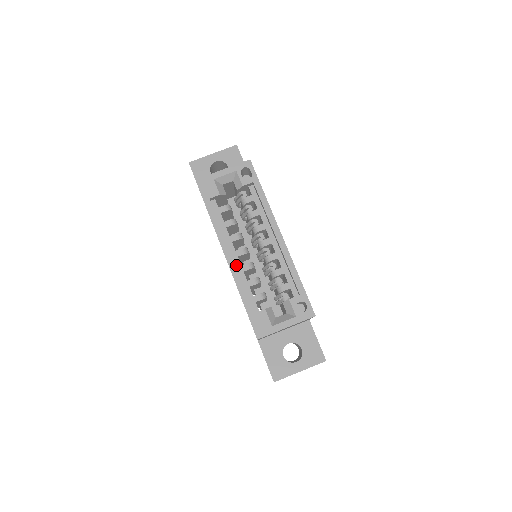
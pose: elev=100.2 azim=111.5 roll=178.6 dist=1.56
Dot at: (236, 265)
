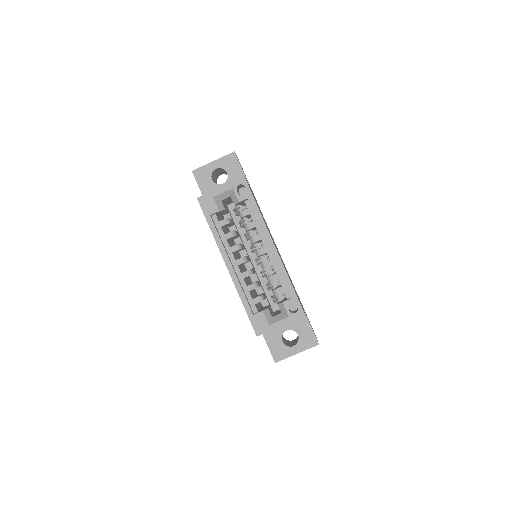
Dot at: (237, 273)
